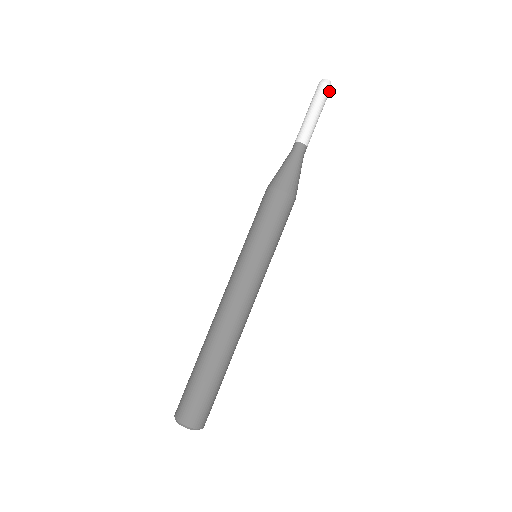
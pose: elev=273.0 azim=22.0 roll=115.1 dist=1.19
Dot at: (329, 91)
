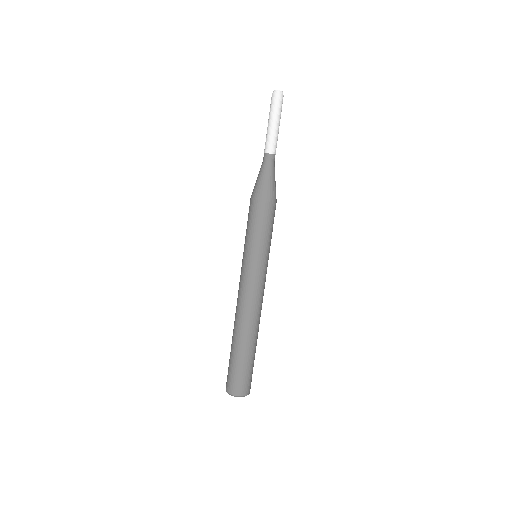
Dot at: (279, 99)
